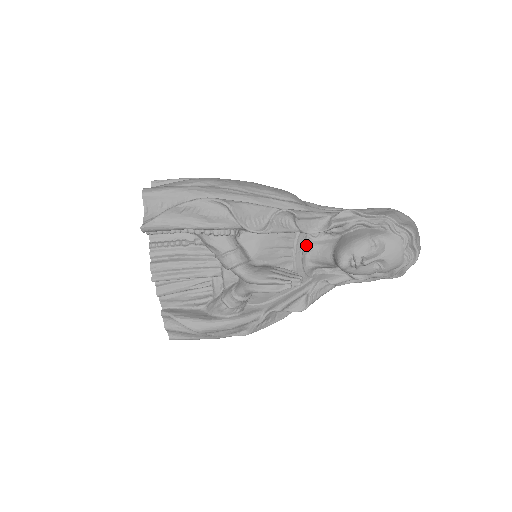
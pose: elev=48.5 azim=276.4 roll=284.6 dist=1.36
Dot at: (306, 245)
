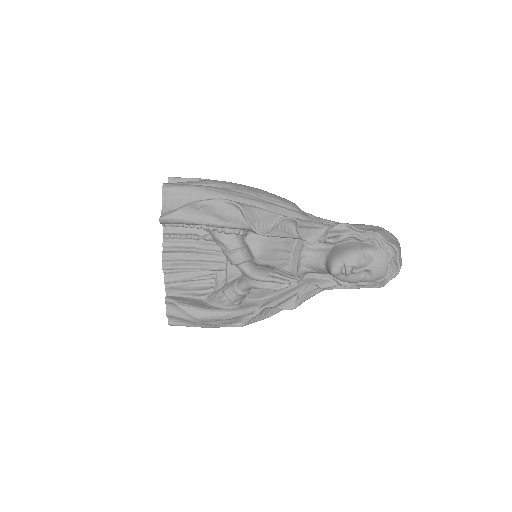
Dot at: (302, 251)
